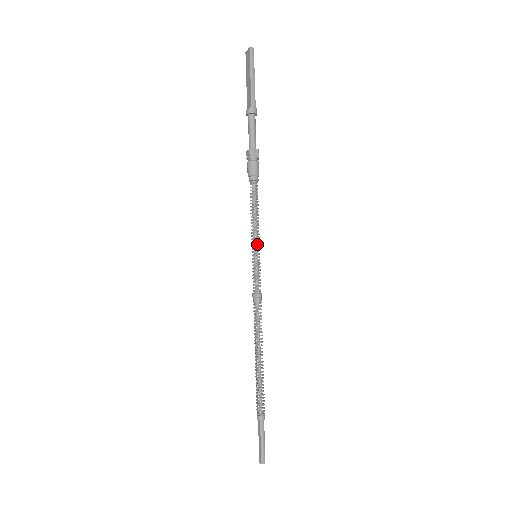
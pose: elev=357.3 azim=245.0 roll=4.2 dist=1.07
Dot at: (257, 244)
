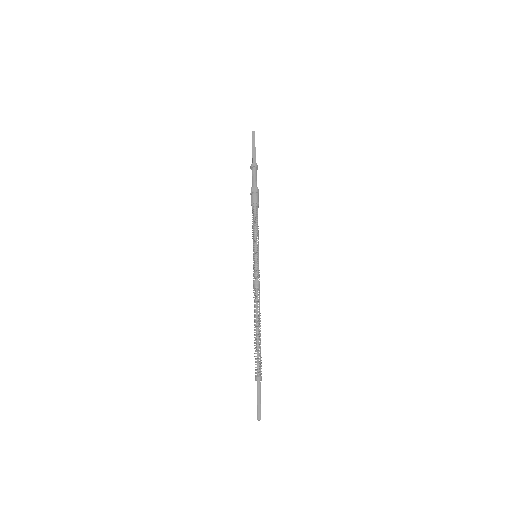
Dot at: (256, 247)
